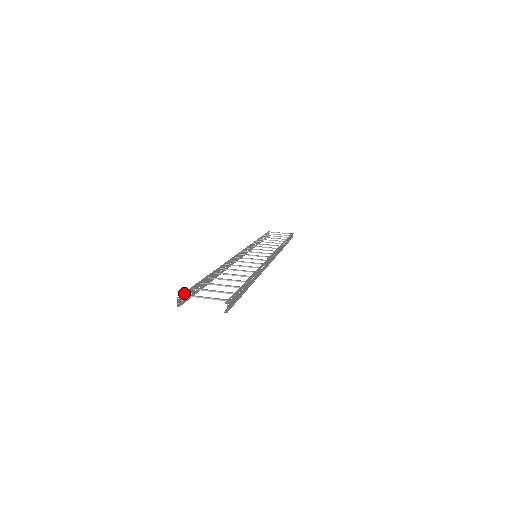
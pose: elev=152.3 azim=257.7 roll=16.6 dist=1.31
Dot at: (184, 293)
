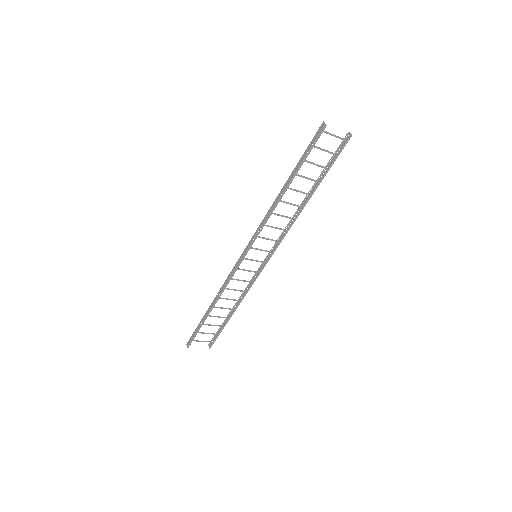
Dot at: (318, 131)
